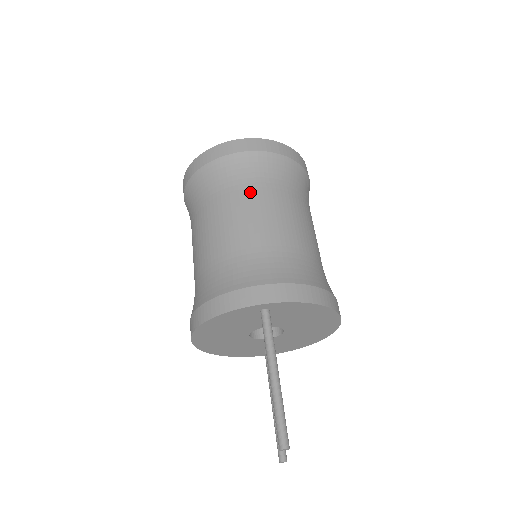
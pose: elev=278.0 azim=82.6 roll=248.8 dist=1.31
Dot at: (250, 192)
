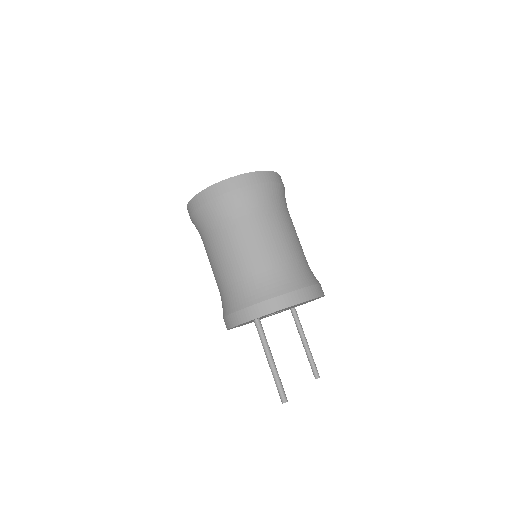
Dot at: (225, 232)
